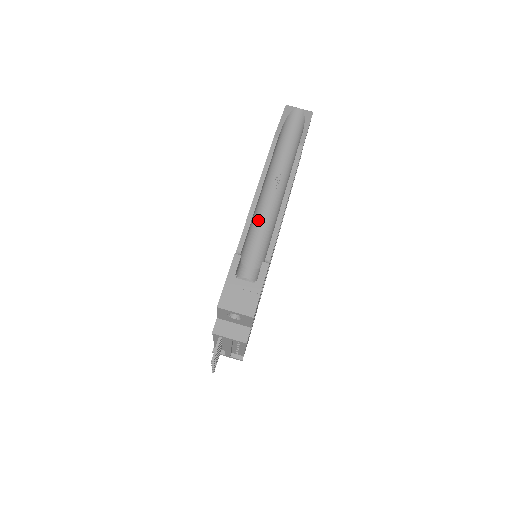
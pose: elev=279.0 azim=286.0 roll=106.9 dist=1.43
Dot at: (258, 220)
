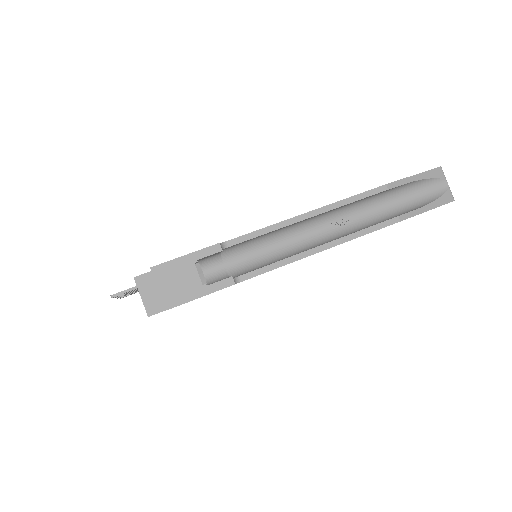
Dot at: (282, 236)
